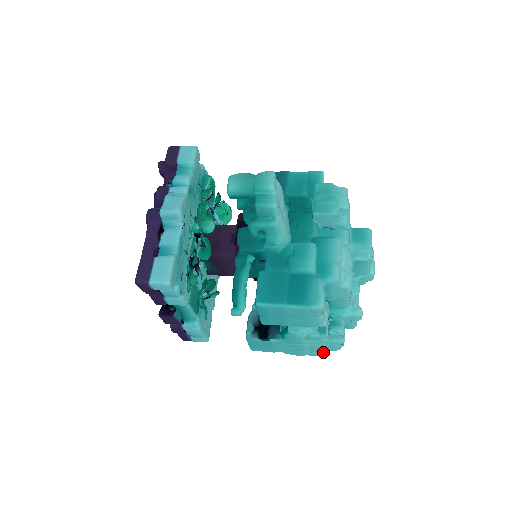
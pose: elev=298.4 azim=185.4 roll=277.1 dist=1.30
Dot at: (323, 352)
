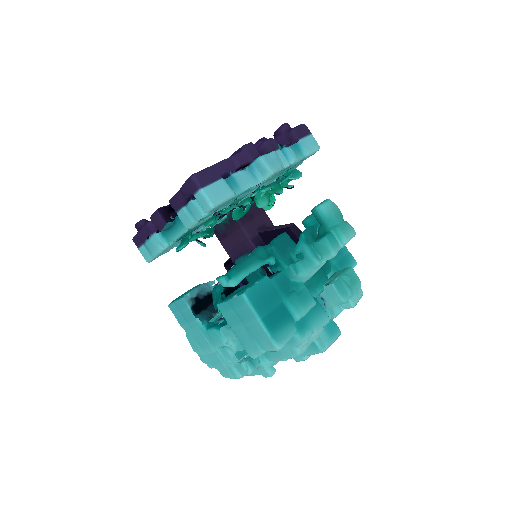
Dot at: (212, 366)
